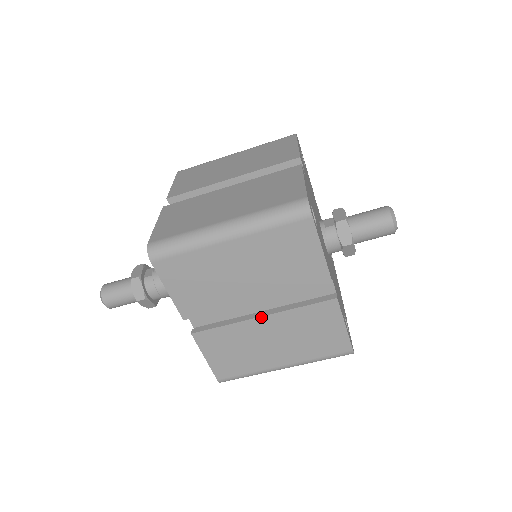
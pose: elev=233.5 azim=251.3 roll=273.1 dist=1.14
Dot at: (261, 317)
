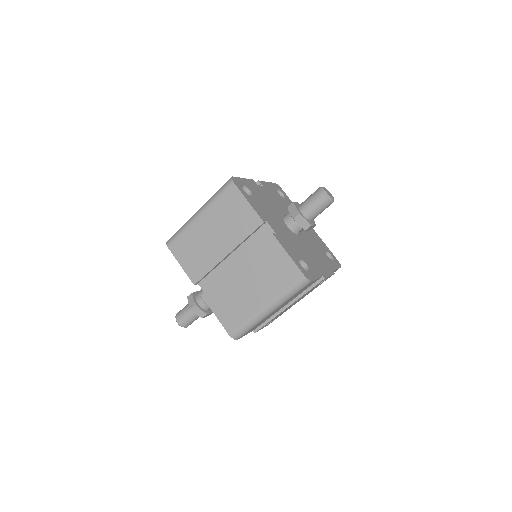
Dot at: (235, 266)
